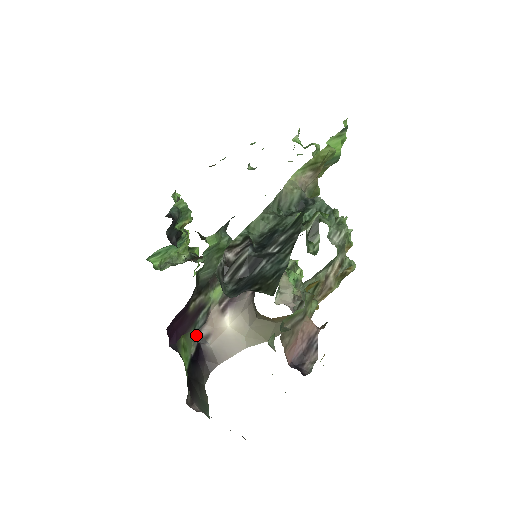
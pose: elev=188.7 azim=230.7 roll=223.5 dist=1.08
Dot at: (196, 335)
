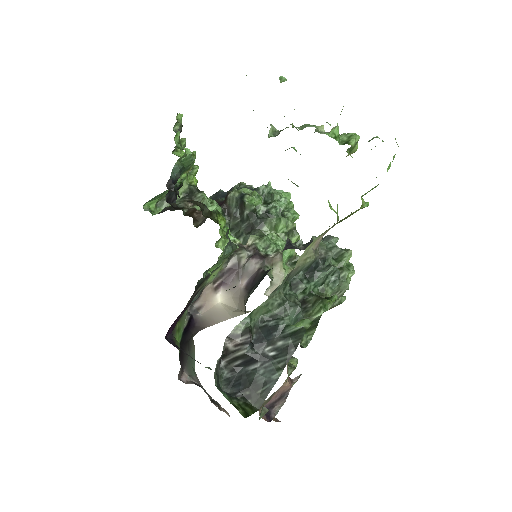
Dot at: (189, 308)
